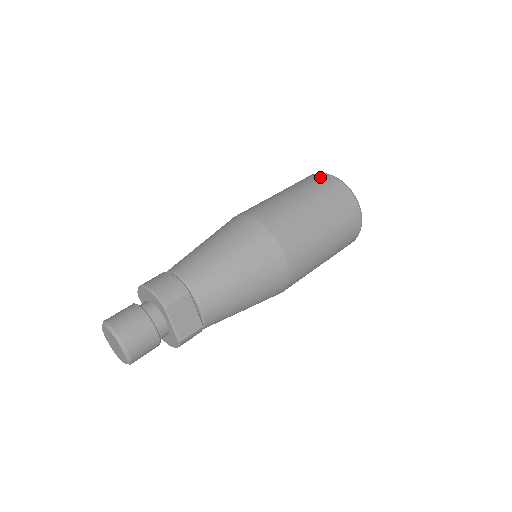
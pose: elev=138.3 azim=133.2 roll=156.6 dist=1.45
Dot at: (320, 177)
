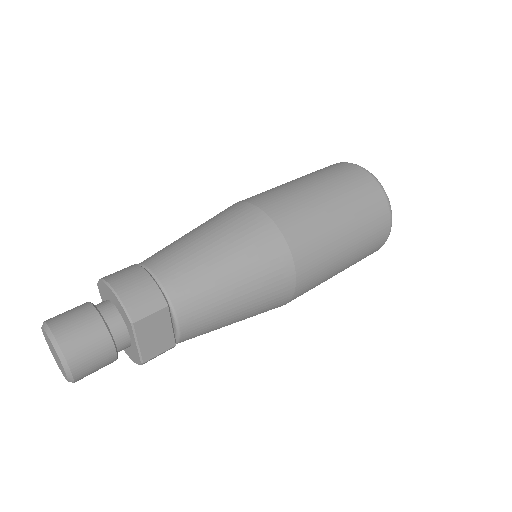
Dot at: (355, 171)
